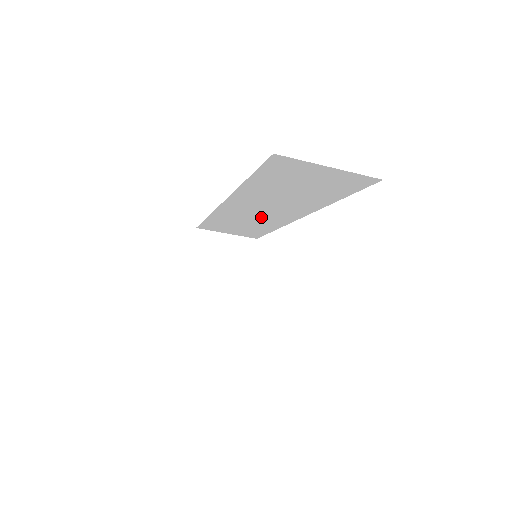
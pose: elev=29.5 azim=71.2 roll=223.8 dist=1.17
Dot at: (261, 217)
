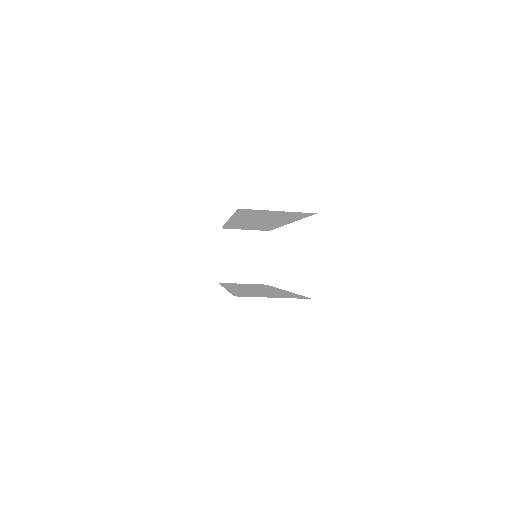
Dot at: (260, 224)
